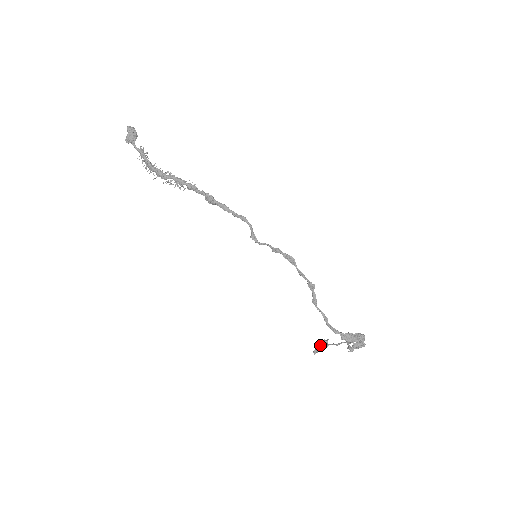
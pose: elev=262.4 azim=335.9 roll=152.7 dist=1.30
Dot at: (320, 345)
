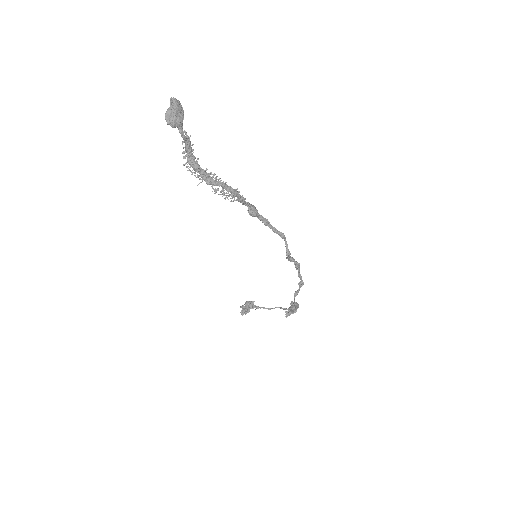
Dot at: (246, 306)
